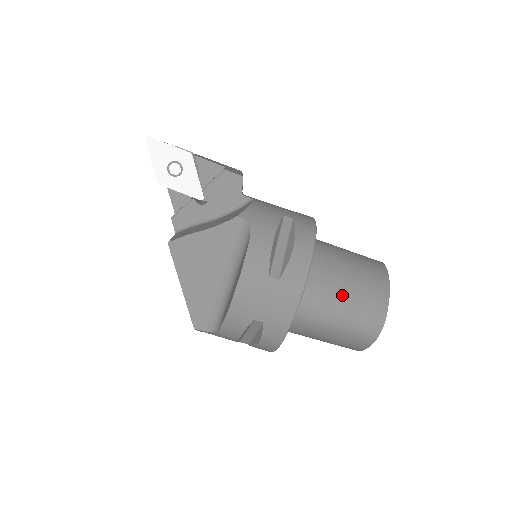
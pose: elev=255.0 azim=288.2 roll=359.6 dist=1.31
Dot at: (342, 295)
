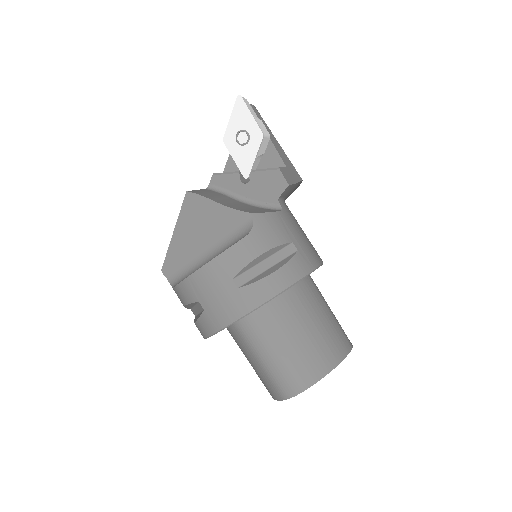
Dot at: (284, 343)
